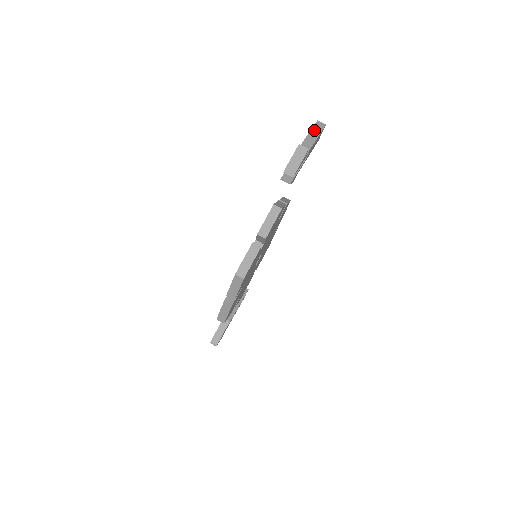
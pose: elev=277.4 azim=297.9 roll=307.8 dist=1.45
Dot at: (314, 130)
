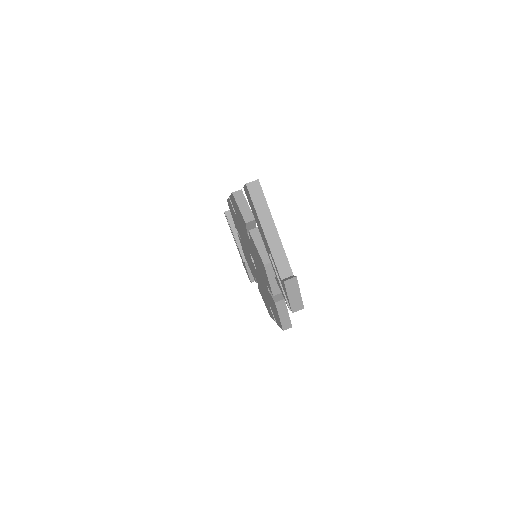
Dot at: (260, 211)
